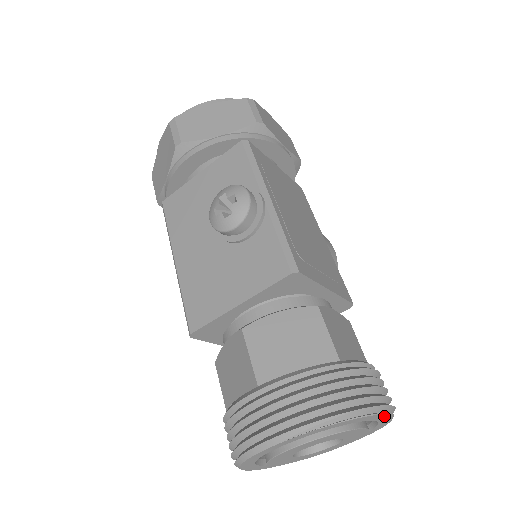
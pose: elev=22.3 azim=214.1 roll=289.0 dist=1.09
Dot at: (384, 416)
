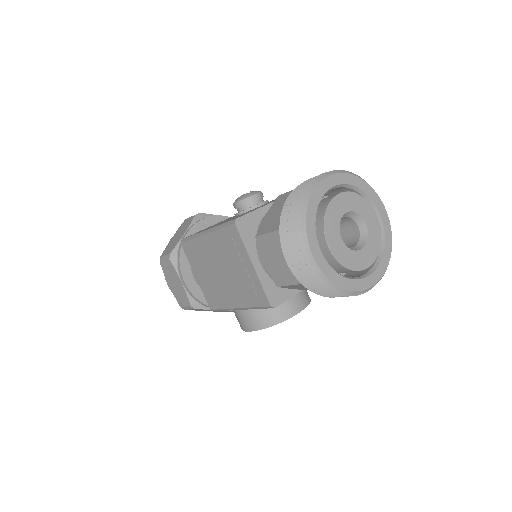
Dot at: (385, 213)
